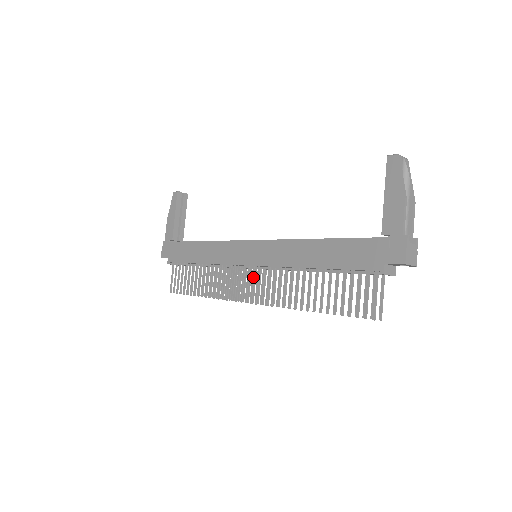
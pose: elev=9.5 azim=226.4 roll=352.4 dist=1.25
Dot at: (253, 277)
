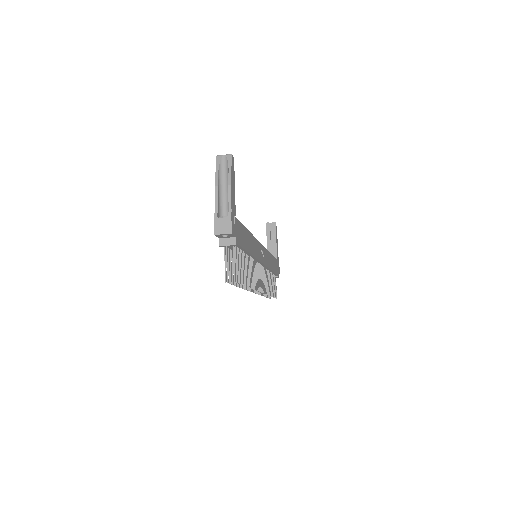
Dot at: occluded
